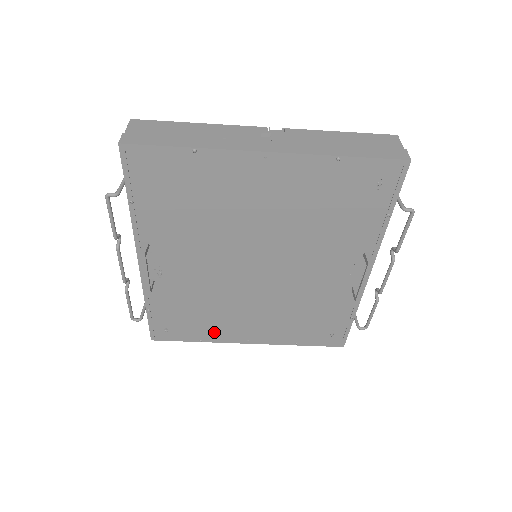
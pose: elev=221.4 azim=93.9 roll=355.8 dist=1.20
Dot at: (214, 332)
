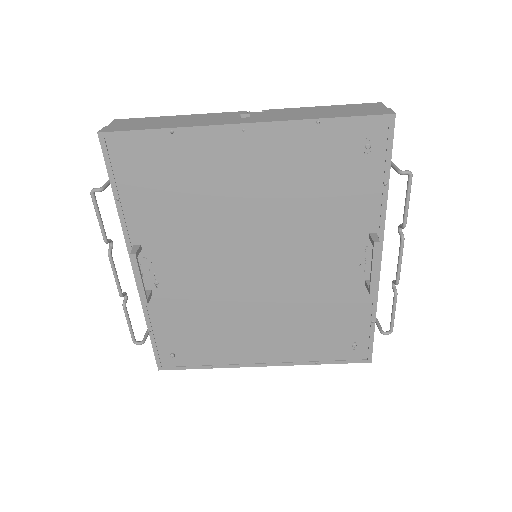
Dot at: (224, 354)
